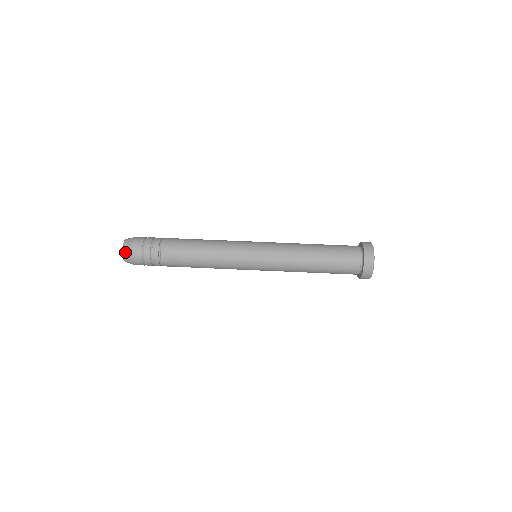
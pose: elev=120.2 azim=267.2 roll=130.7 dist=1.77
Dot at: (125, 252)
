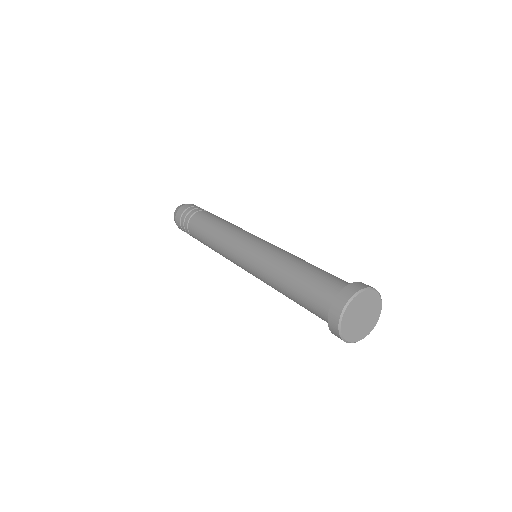
Dot at: (174, 217)
